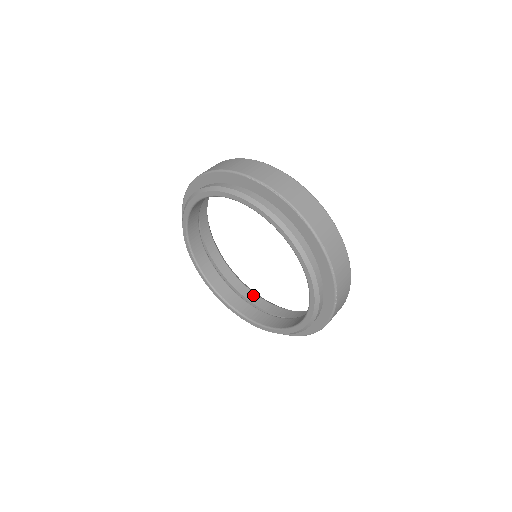
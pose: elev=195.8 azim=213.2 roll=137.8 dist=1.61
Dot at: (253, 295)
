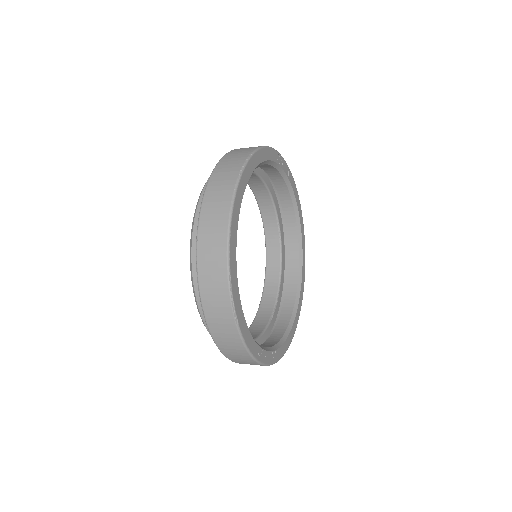
Dot at: (288, 316)
